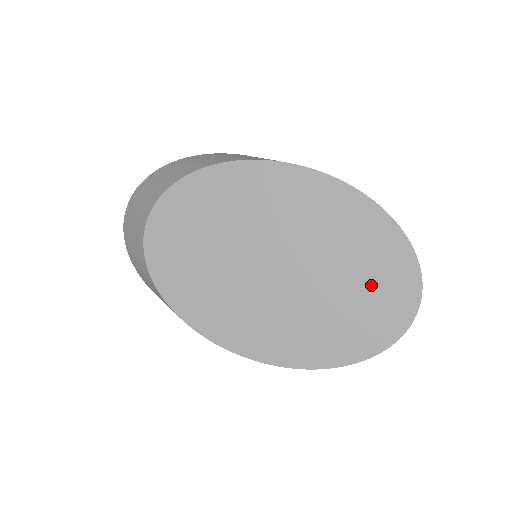
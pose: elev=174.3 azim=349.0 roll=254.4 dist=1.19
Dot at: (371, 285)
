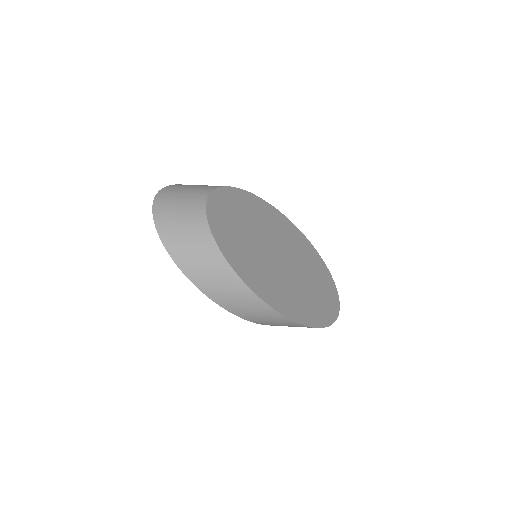
Dot at: (320, 284)
